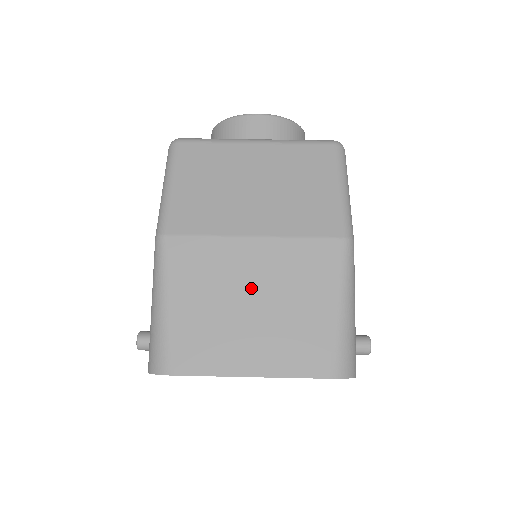
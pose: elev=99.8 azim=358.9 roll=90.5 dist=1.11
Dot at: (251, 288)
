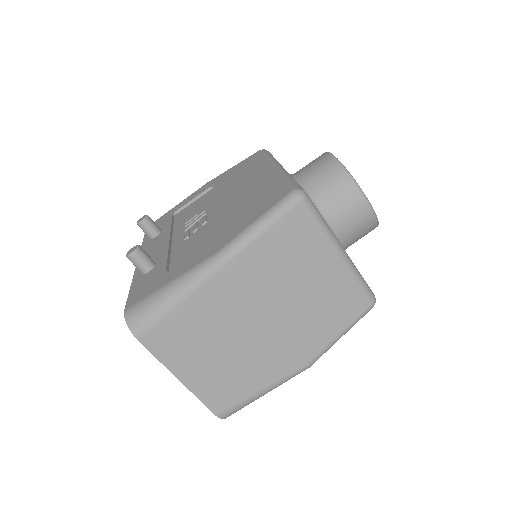
Dot at: (233, 341)
